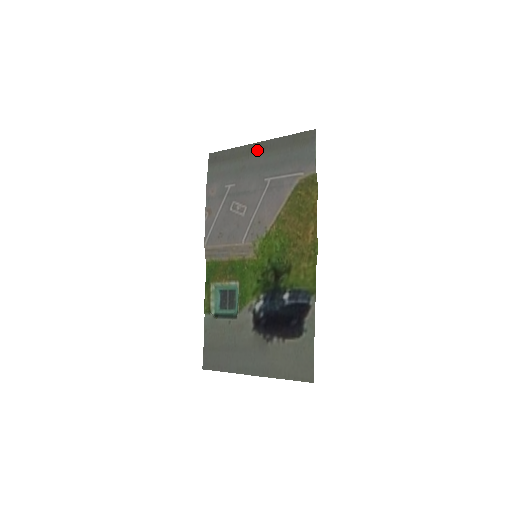
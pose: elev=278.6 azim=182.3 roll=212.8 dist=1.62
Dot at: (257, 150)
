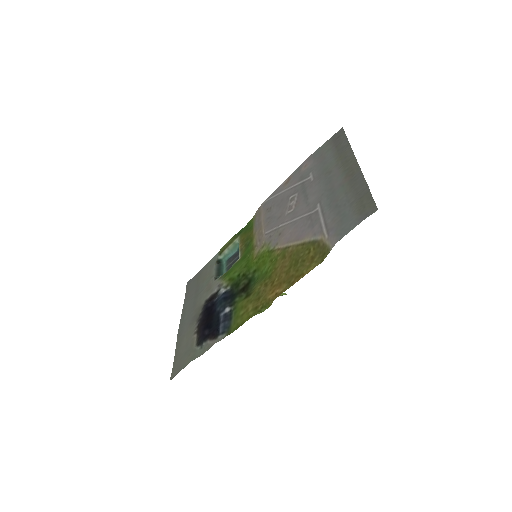
Dot at: (348, 168)
